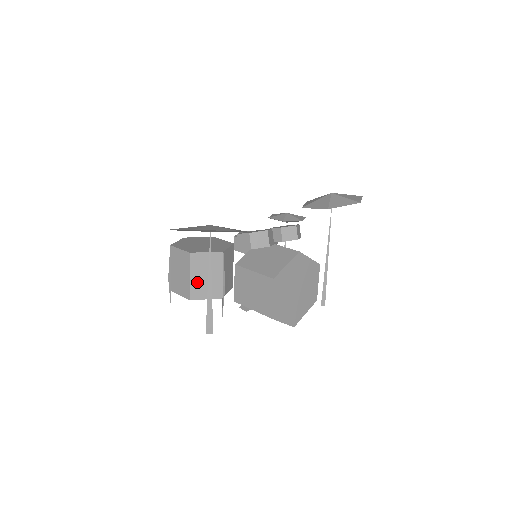
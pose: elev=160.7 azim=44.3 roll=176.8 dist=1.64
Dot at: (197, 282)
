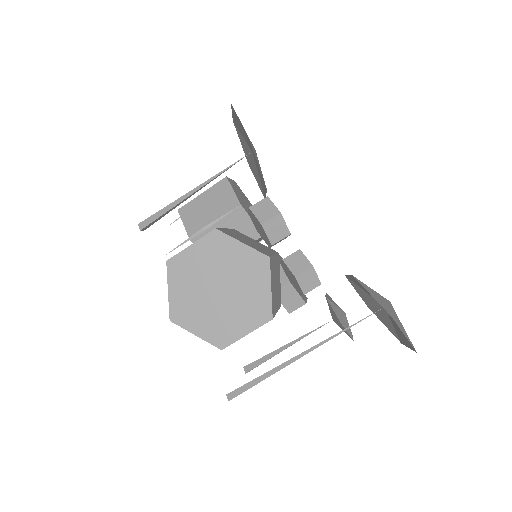
Dot at: (199, 203)
